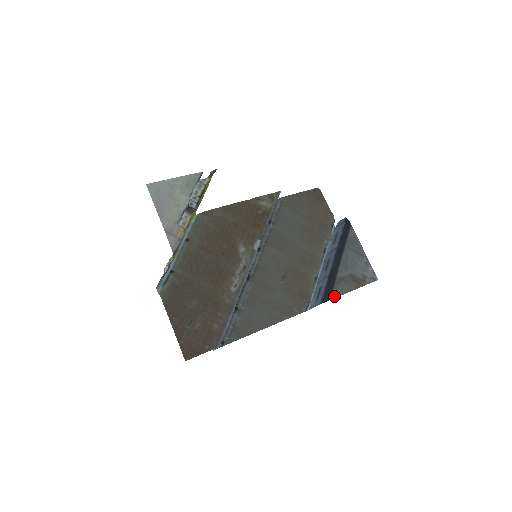
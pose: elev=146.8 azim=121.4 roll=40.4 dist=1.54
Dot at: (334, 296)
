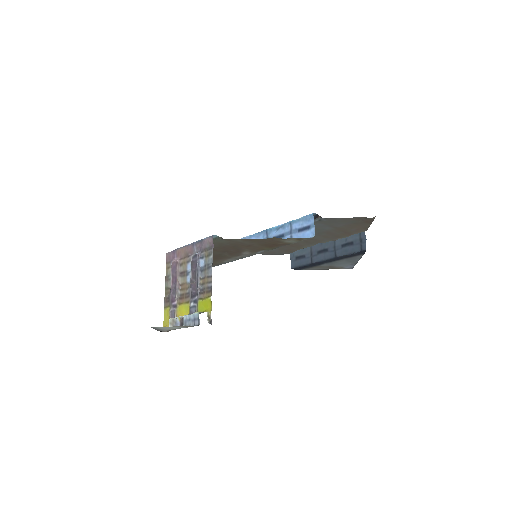
Dot at: (305, 269)
